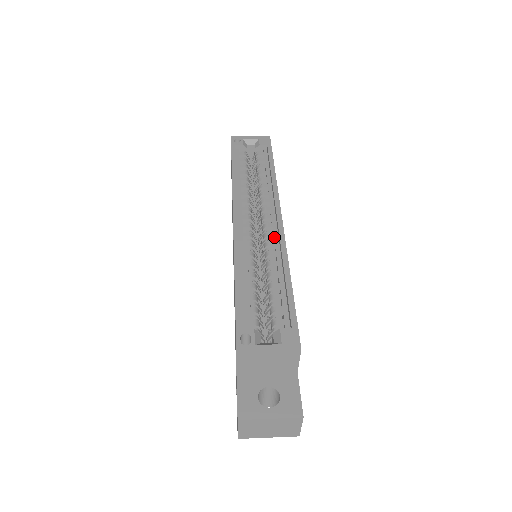
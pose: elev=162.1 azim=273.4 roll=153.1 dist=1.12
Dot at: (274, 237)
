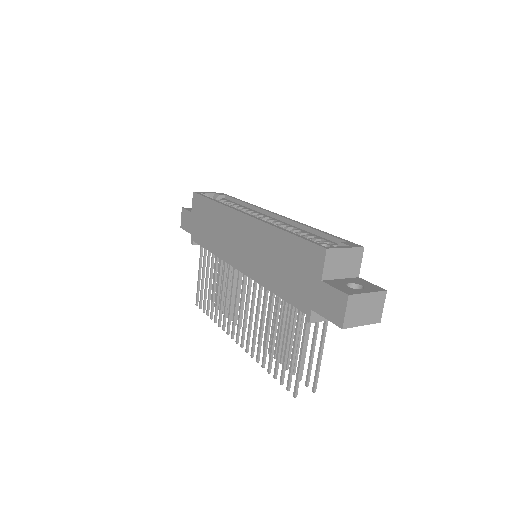
Dot at: (281, 222)
